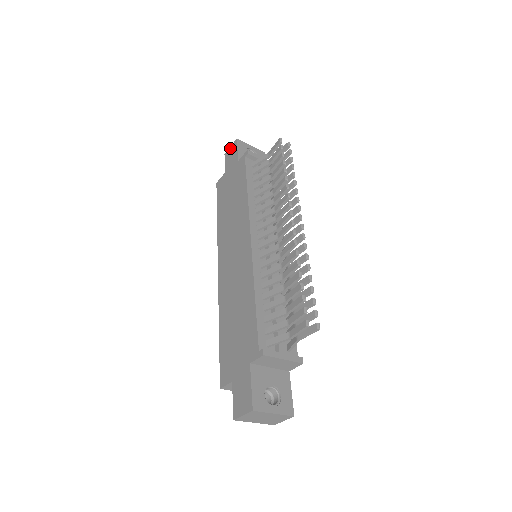
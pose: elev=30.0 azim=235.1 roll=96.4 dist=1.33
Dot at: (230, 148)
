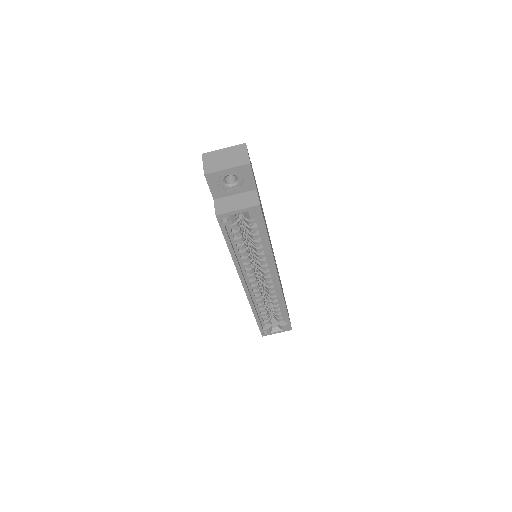
Dot at: occluded
